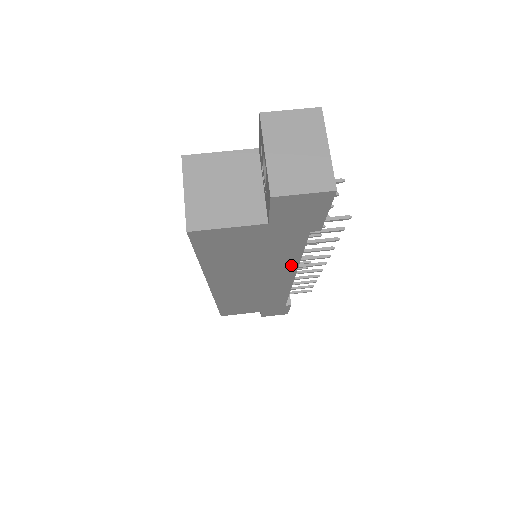
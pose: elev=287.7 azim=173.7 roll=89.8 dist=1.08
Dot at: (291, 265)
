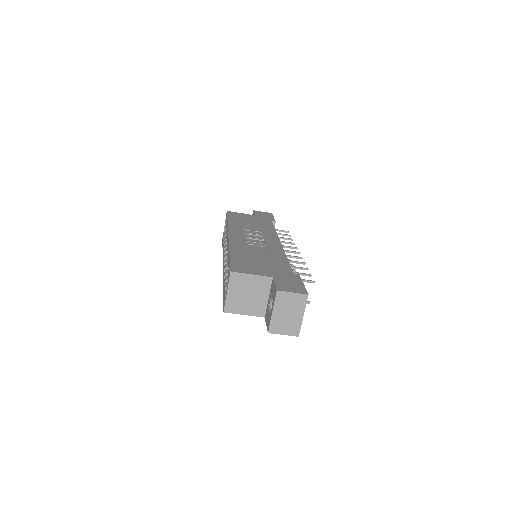
Dot at: occluded
